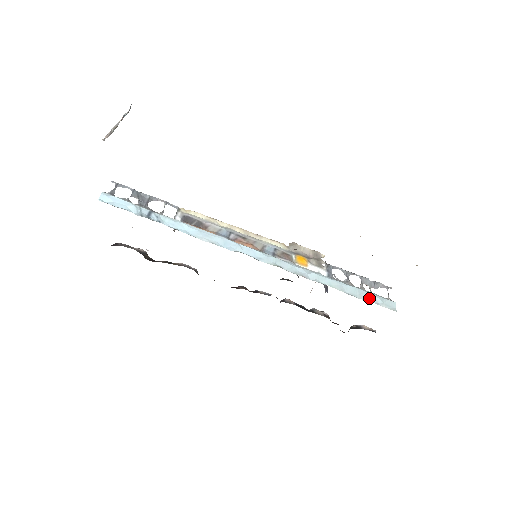
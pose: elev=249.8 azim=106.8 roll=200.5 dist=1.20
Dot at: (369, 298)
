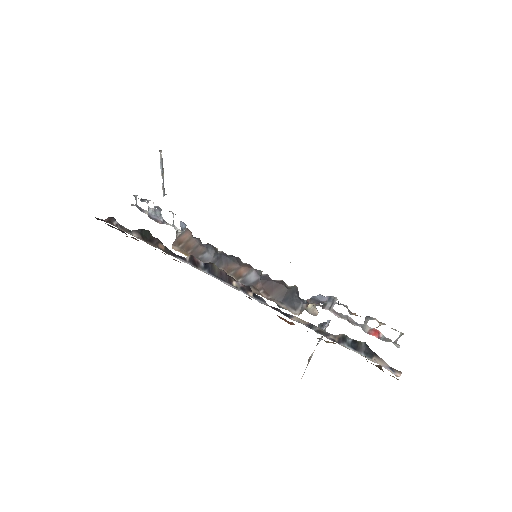
Dot at: occluded
